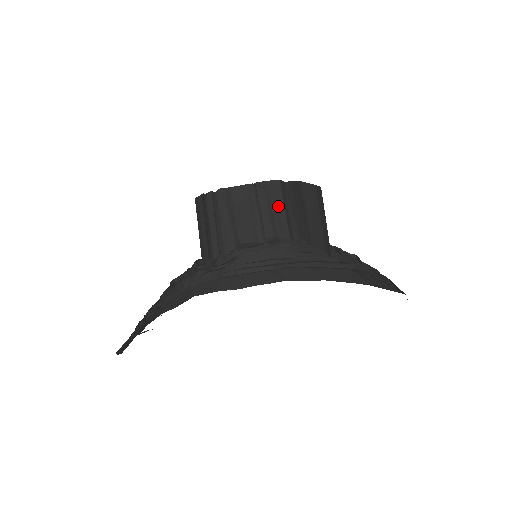
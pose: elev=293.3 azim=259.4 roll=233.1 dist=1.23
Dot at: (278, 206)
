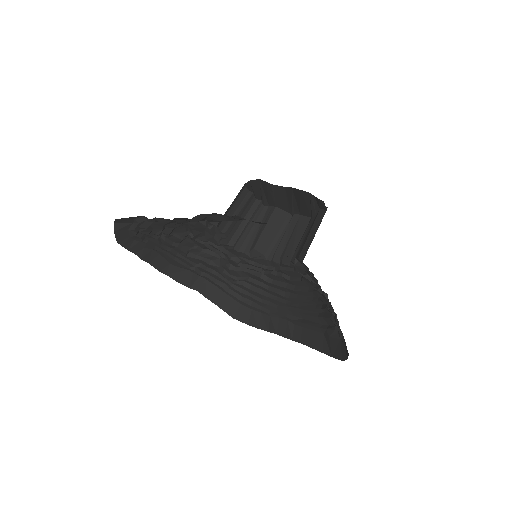
Dot at: (298, 235)
